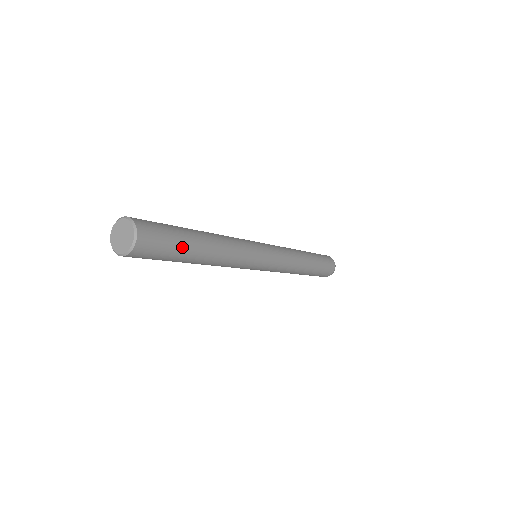
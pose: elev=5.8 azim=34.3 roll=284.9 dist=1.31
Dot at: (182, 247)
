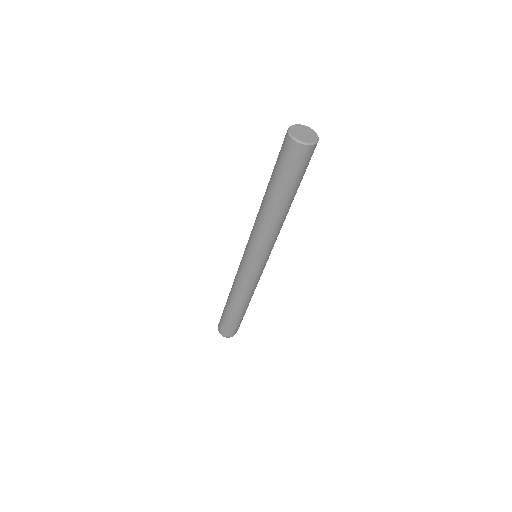
Dot at: occluded
